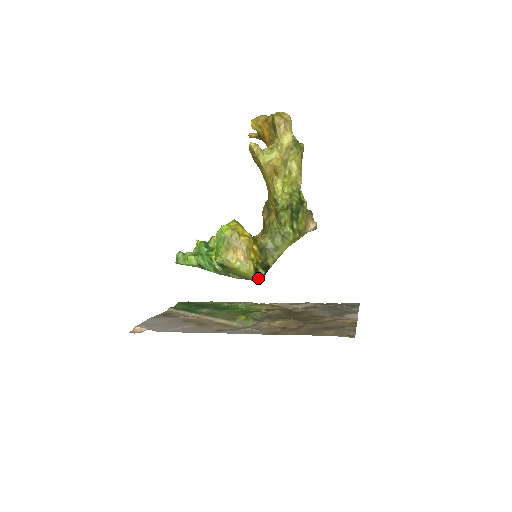
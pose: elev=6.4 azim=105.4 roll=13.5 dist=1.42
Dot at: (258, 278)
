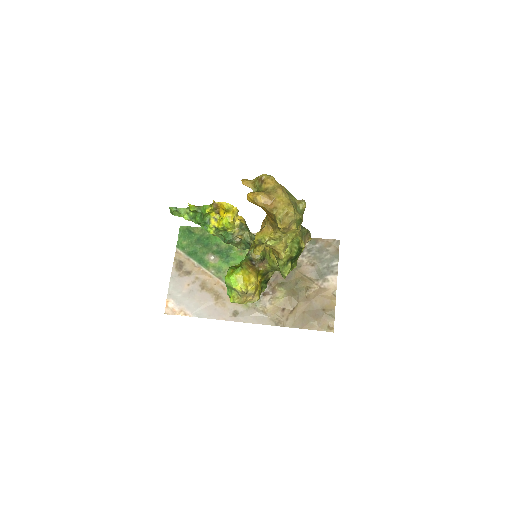
Dot at: (262, 291)
